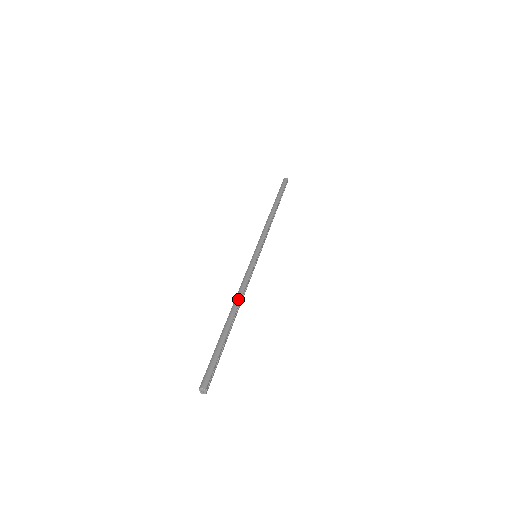
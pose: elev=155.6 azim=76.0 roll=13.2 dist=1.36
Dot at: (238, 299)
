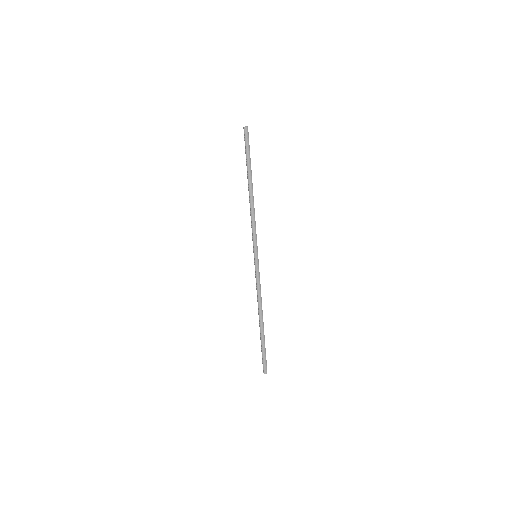
Dot at: (261, 307)
